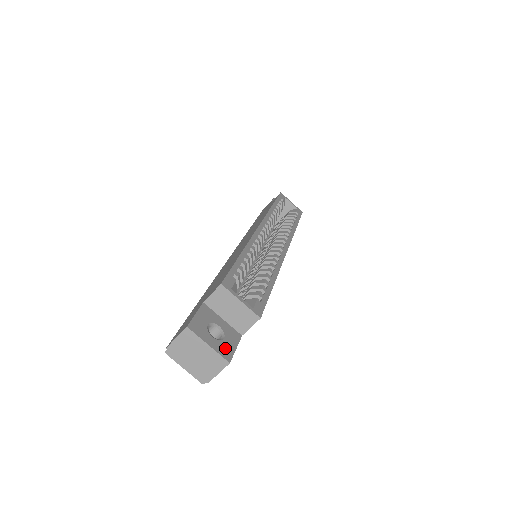
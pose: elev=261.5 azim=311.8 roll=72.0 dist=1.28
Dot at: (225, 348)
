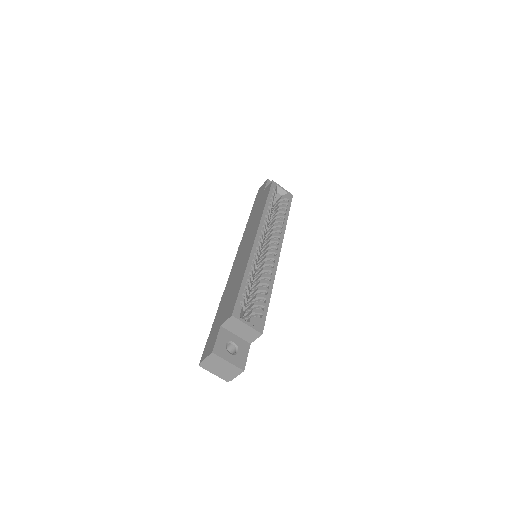
Dot at: (240, 360)
